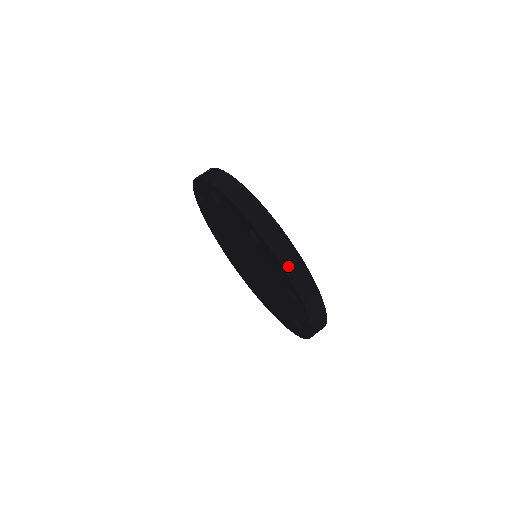
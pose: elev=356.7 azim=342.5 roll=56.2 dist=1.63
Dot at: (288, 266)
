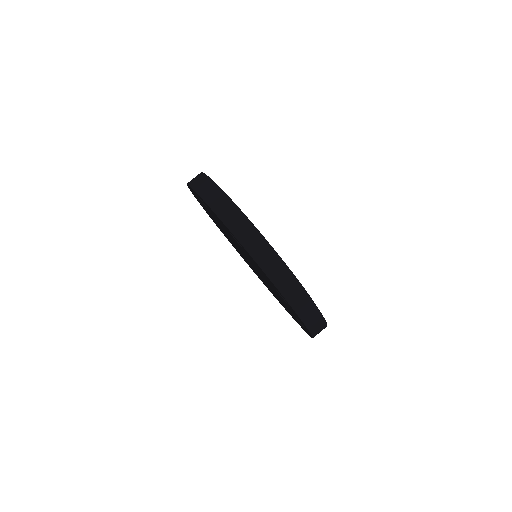
Dot at: (311, 326)
